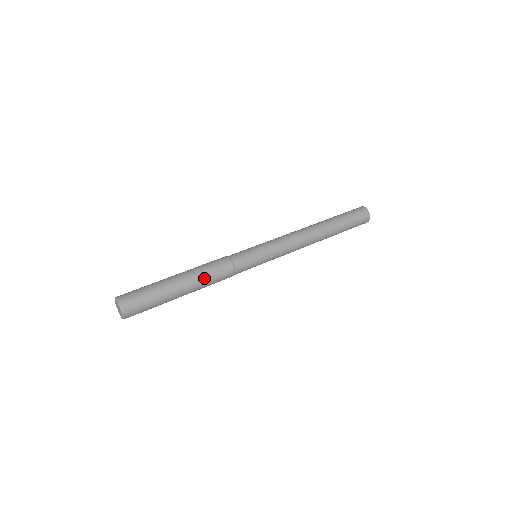
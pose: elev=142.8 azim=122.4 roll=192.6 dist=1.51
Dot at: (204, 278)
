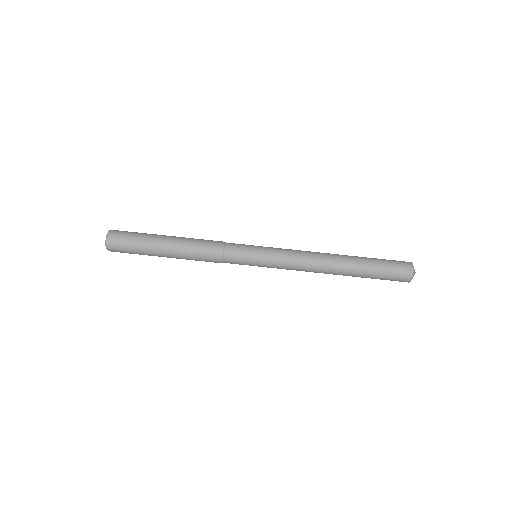
Dot at: (189, 257)
